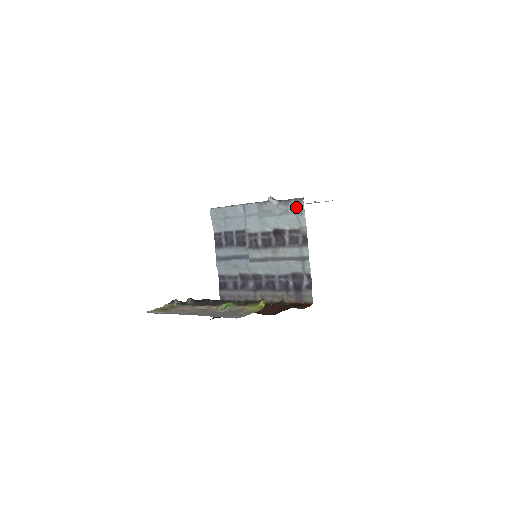
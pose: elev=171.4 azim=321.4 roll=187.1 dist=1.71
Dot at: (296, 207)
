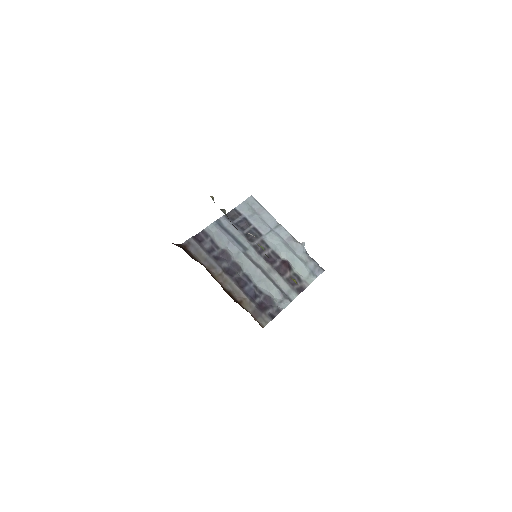
Dot at: (315, 268)
